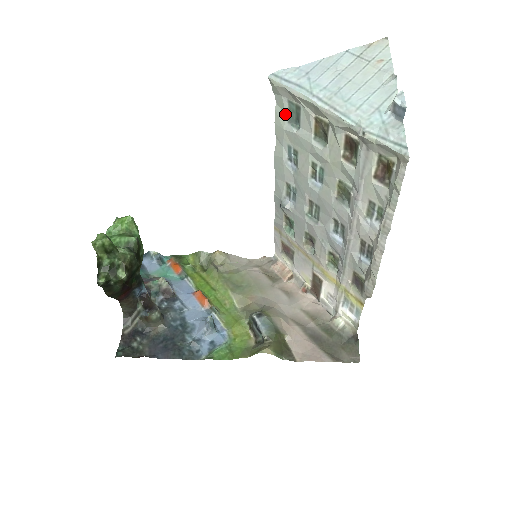
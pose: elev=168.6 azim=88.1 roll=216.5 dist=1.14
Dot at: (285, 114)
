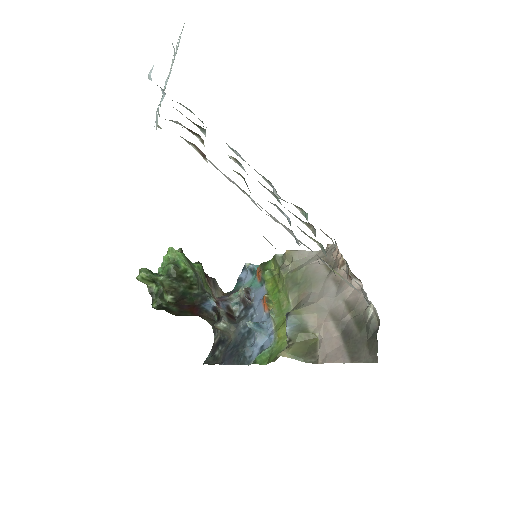
Dot at: occluded
